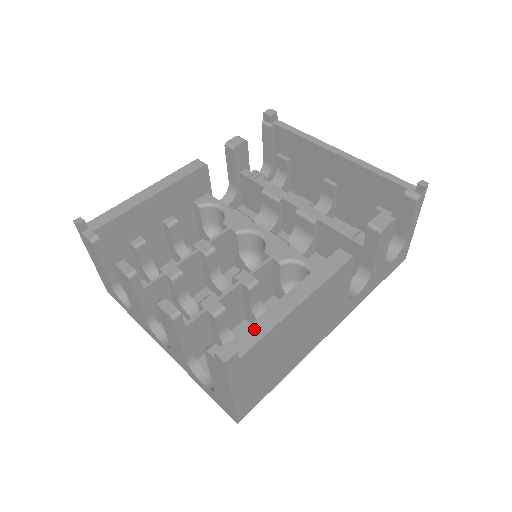
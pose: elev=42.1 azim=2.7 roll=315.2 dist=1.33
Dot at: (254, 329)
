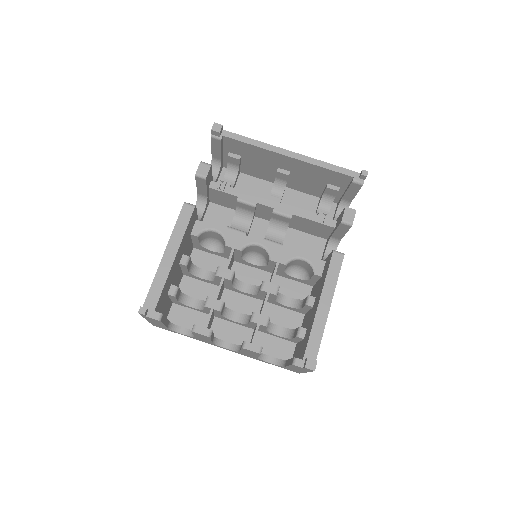
Dot at: (314, 338)
